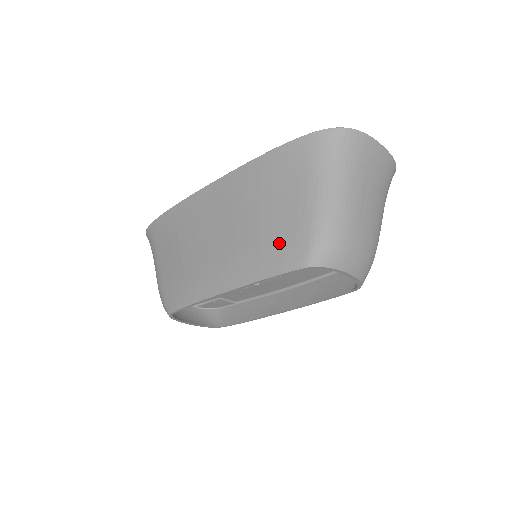
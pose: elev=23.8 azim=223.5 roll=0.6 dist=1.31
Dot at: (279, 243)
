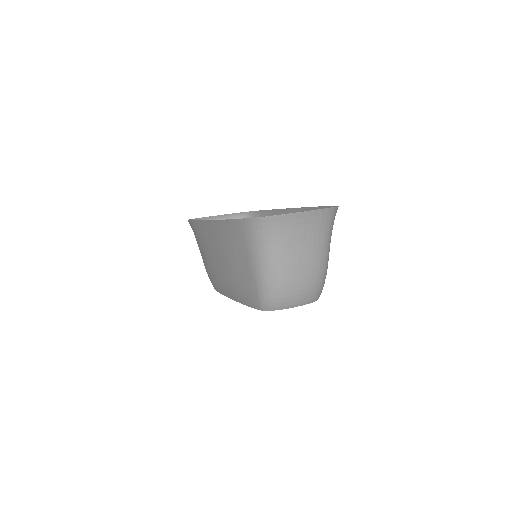
Dot at: (245, 289)
